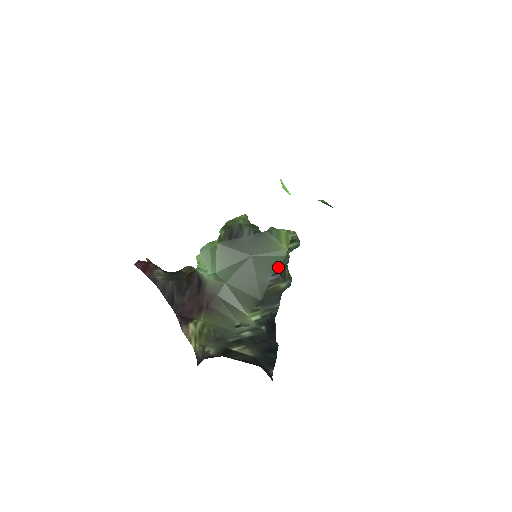
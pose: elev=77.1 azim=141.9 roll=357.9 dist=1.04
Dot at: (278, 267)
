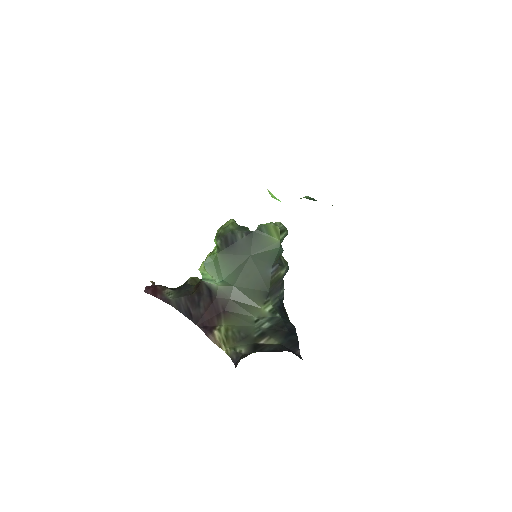
Dot at: (276, 258)
